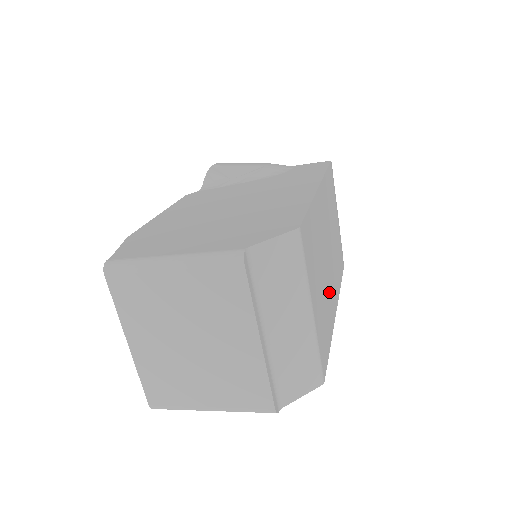
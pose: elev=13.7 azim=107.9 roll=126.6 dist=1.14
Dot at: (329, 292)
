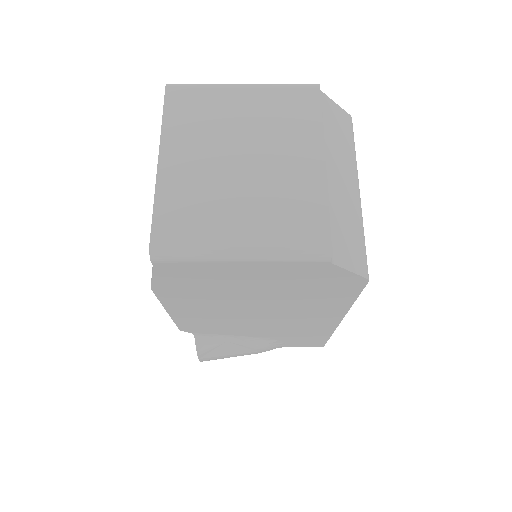
Dot at: occluded
